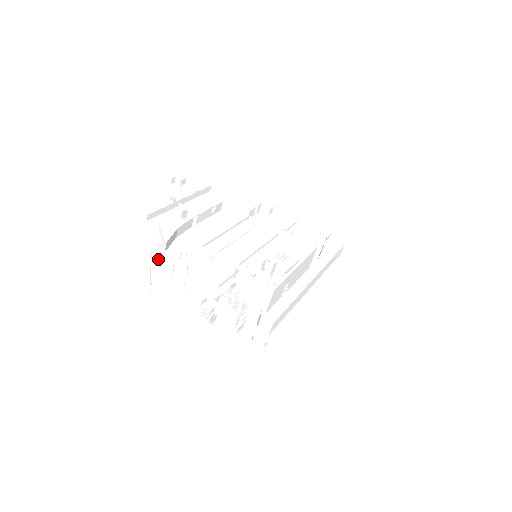
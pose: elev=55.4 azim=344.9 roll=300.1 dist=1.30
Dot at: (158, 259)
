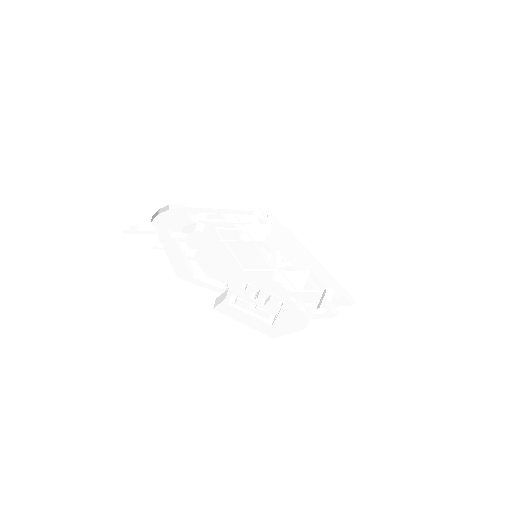
Dot at: (237, 300)
